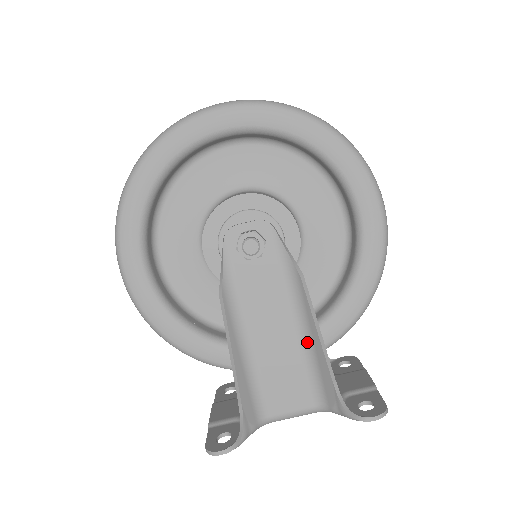
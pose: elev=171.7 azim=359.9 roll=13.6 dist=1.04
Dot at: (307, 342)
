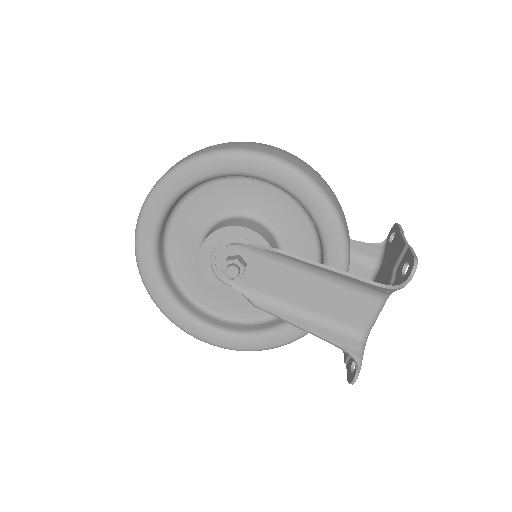
Dot at: (328, 275)
